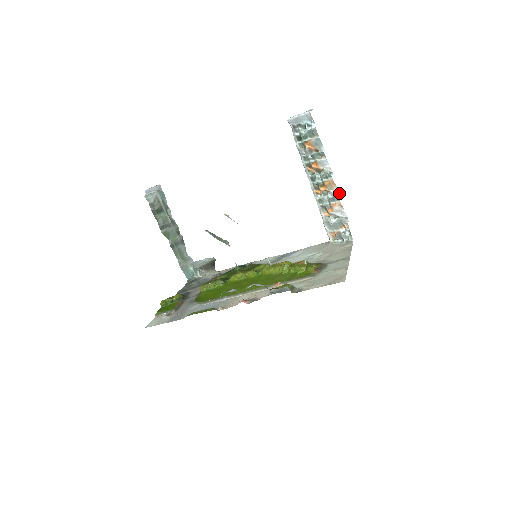
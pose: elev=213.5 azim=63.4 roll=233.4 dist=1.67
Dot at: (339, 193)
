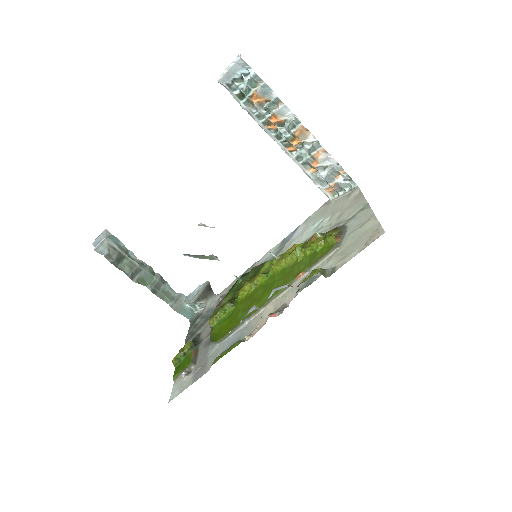
Dot at: (316, 139)
